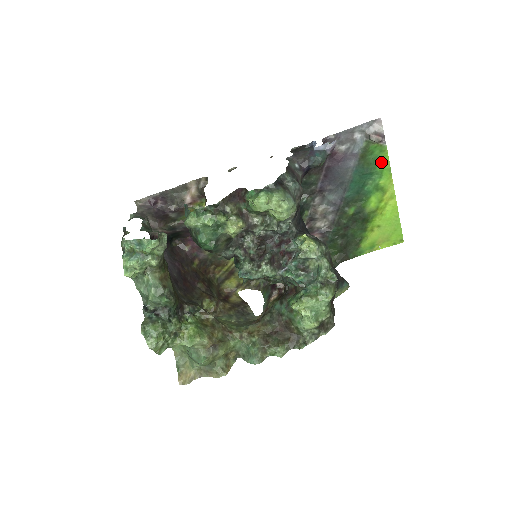
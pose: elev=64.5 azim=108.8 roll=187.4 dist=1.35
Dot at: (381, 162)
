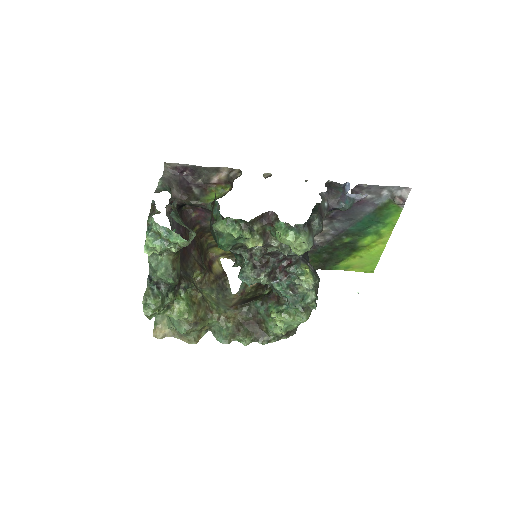
Dot at: (391, 217)
